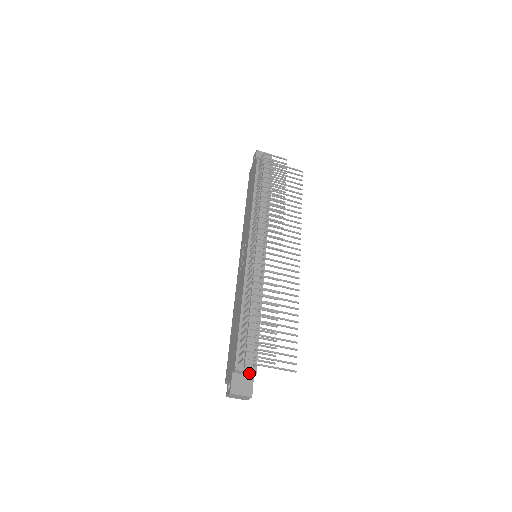
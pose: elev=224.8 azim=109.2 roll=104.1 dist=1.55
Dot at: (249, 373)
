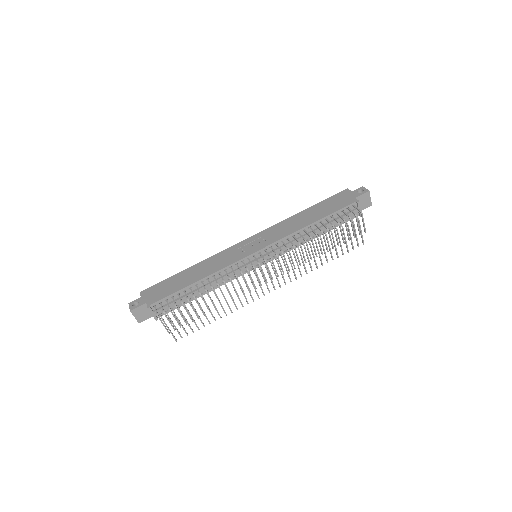
Dot at: (153, 315)
